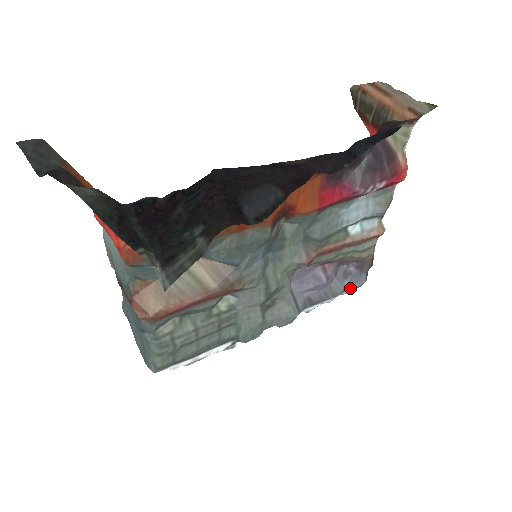
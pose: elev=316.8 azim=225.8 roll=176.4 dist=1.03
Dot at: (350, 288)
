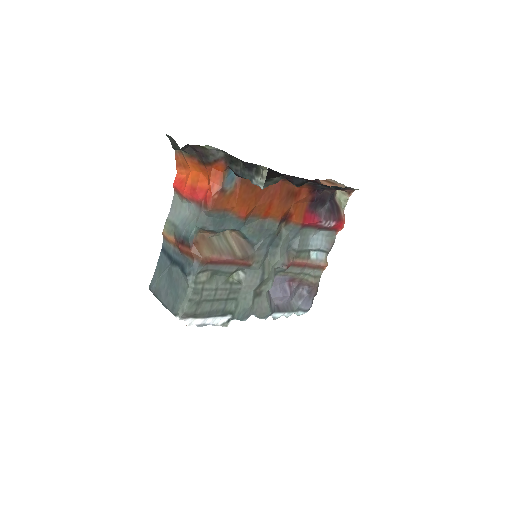
Dot at: (301, 309)
